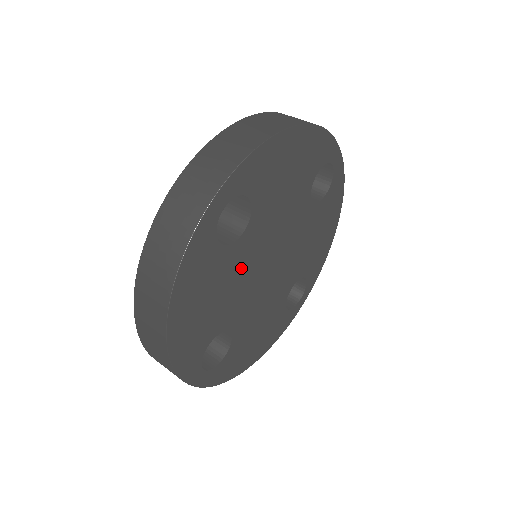
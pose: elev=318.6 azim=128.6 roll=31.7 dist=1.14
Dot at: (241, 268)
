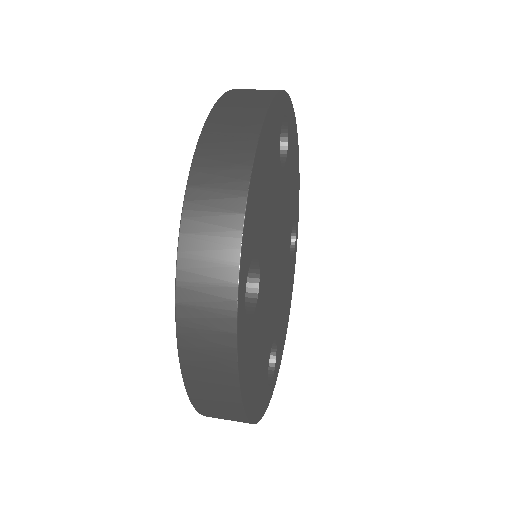
Dot at: (275, 206)
